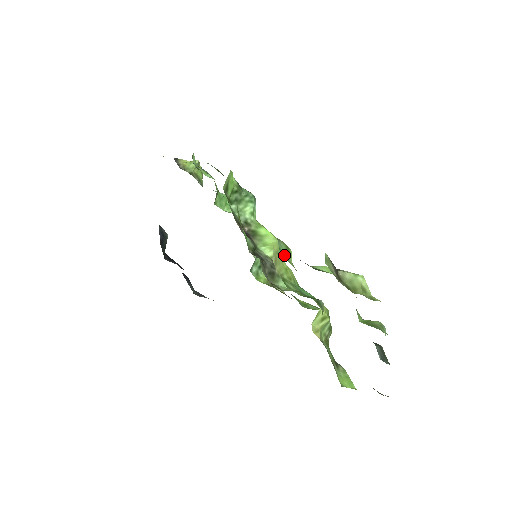
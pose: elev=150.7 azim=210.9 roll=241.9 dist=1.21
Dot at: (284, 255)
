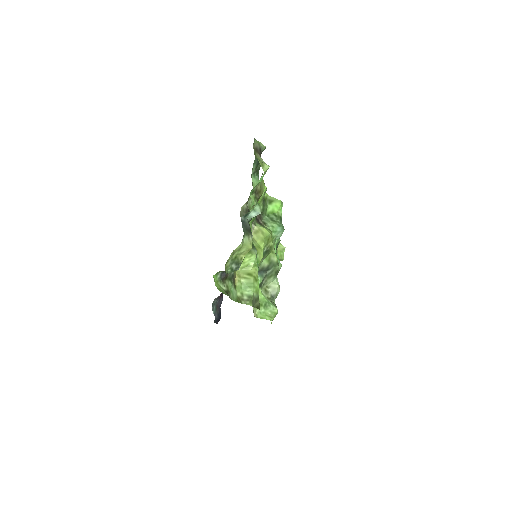
Dot at: (254, 180)
